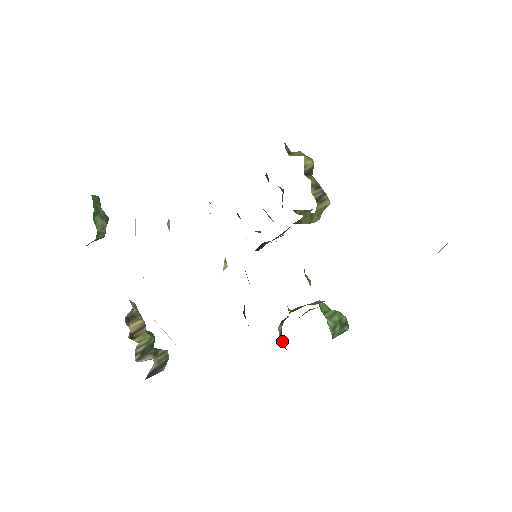
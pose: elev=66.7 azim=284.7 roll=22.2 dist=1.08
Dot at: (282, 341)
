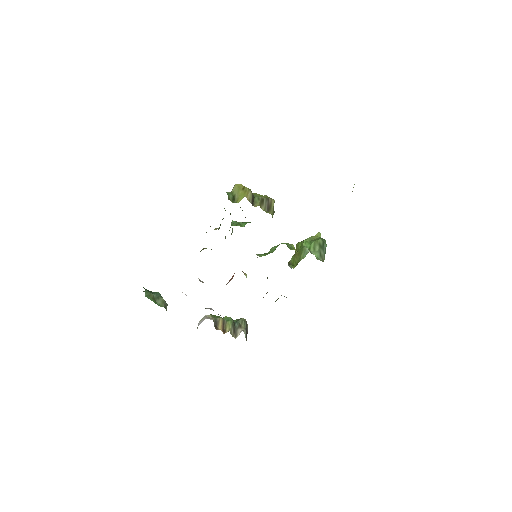
Dot at: occluded
